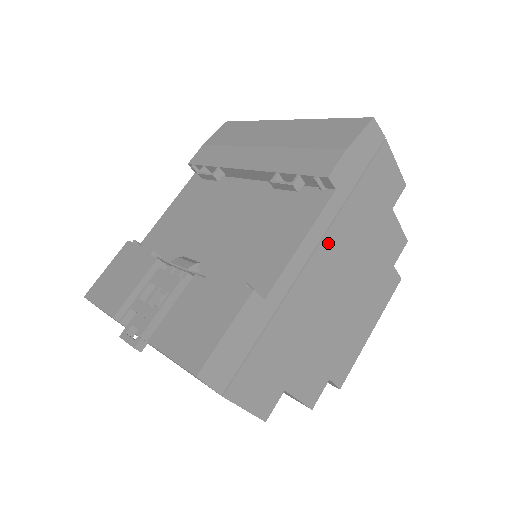
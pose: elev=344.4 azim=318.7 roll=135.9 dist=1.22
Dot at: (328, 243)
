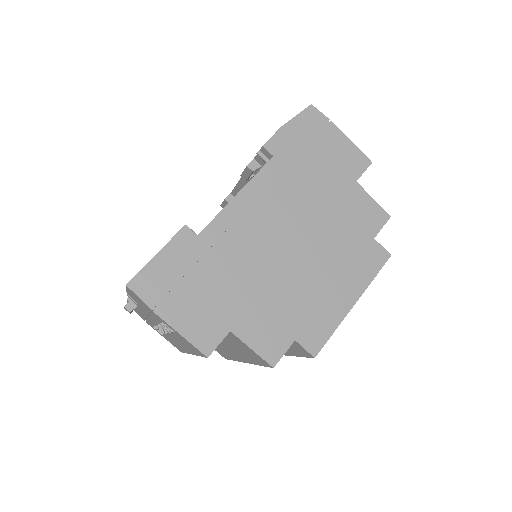
Dot at: (270, 200)
